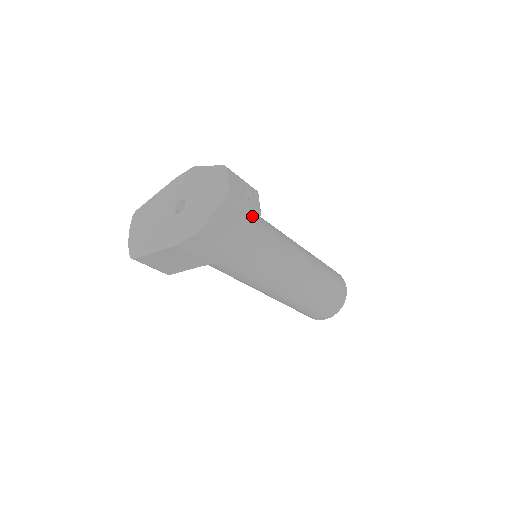
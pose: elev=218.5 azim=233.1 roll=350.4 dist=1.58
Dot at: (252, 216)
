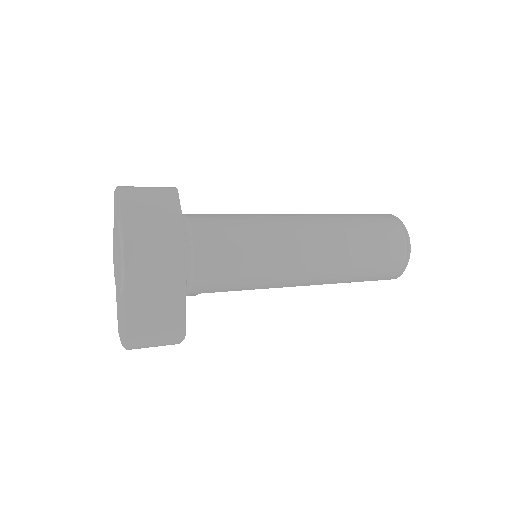
Dot at: (166, 191)
